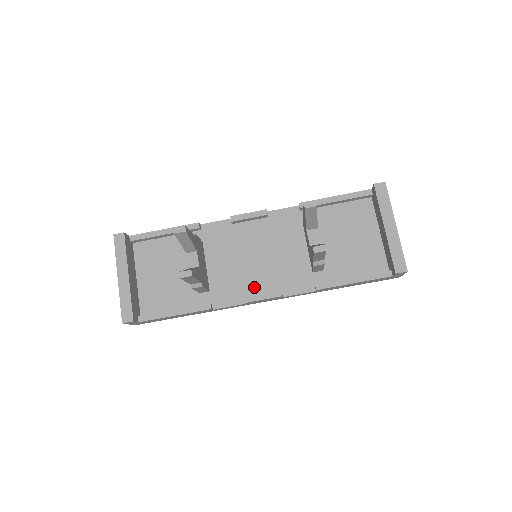
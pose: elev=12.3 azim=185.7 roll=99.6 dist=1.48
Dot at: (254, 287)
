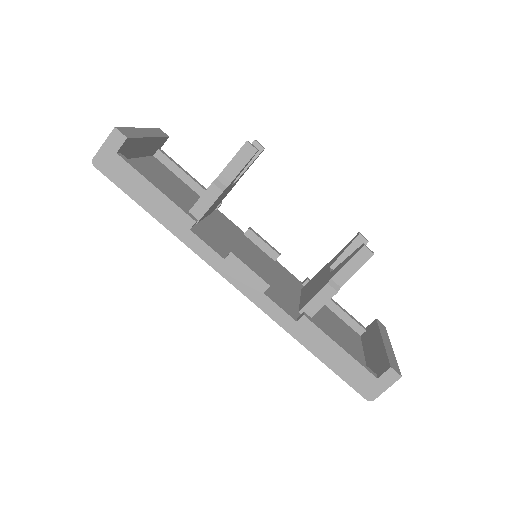
Dot at: occluded
